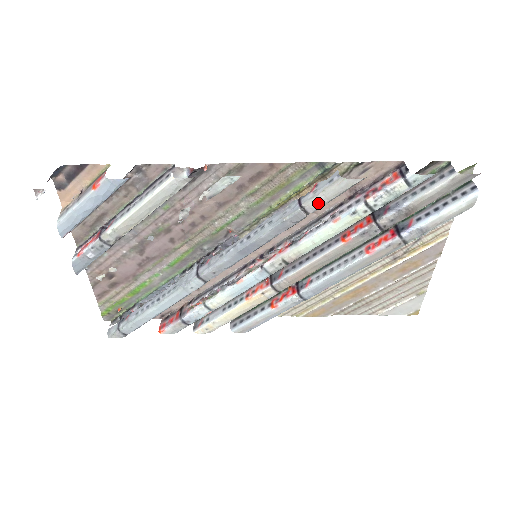
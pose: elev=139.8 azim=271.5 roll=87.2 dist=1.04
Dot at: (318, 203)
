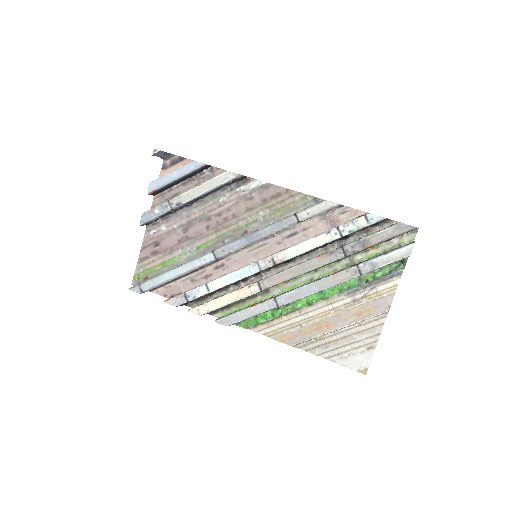
Dot at: (306, 214)
